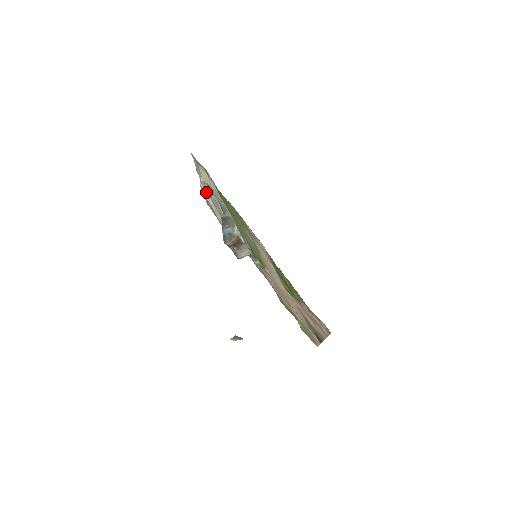
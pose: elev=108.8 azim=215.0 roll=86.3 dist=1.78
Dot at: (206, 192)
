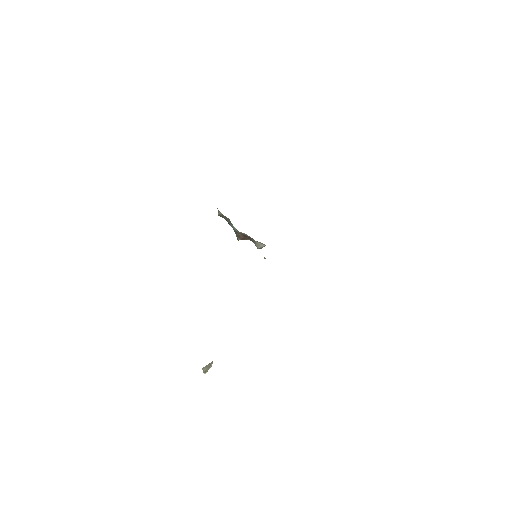
Dot at: occluded
